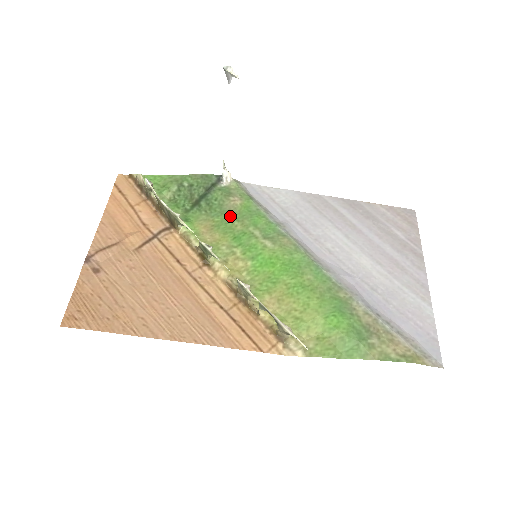
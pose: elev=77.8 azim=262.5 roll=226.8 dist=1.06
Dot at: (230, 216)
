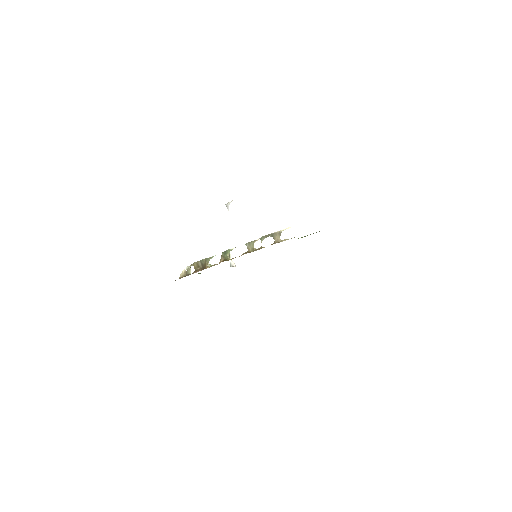
Dot at: occluded
